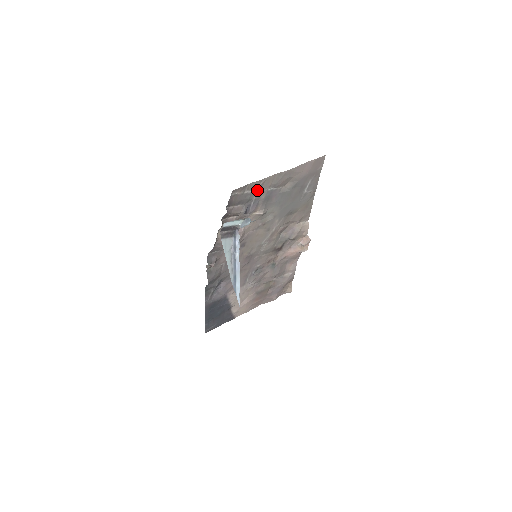
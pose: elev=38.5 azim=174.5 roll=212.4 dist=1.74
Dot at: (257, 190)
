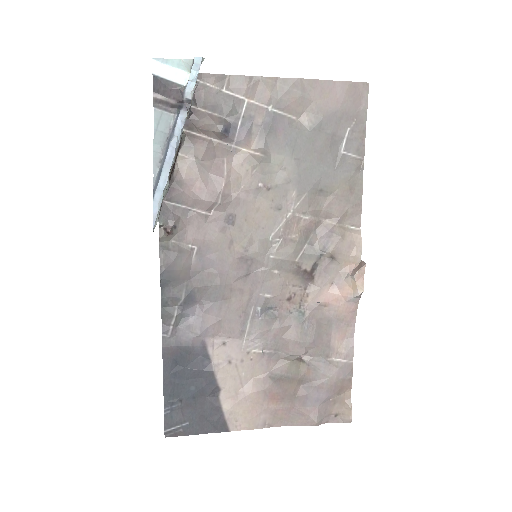
Dot at: (246, 98)
